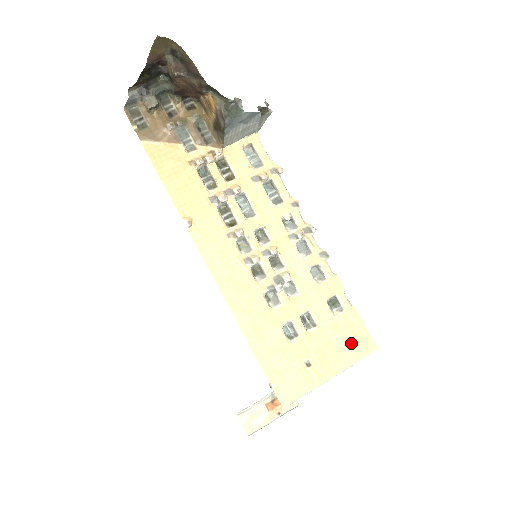
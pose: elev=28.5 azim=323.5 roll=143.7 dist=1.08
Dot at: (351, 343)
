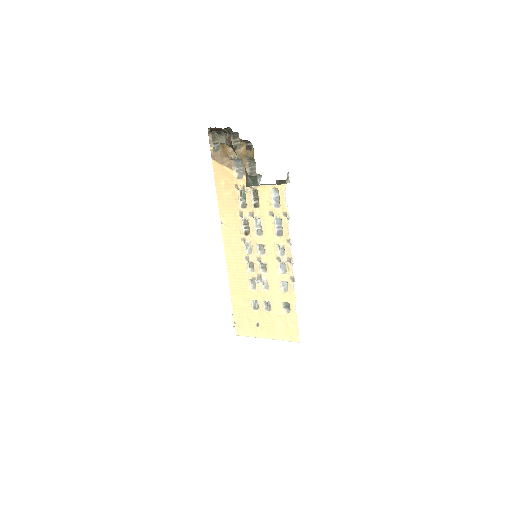
Dot at: (285, 330)
